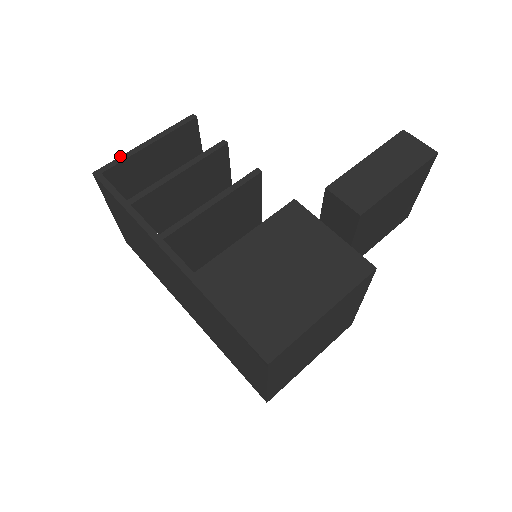
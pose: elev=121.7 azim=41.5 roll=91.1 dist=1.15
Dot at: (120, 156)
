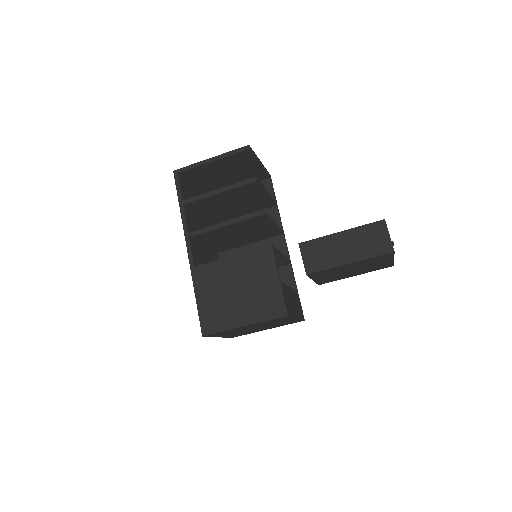
Dot at: (192, 164)
